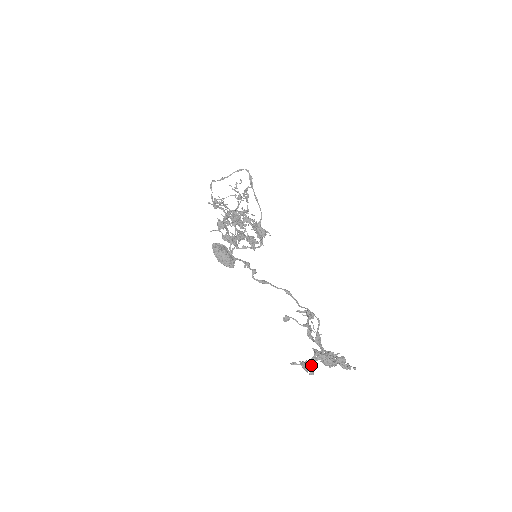
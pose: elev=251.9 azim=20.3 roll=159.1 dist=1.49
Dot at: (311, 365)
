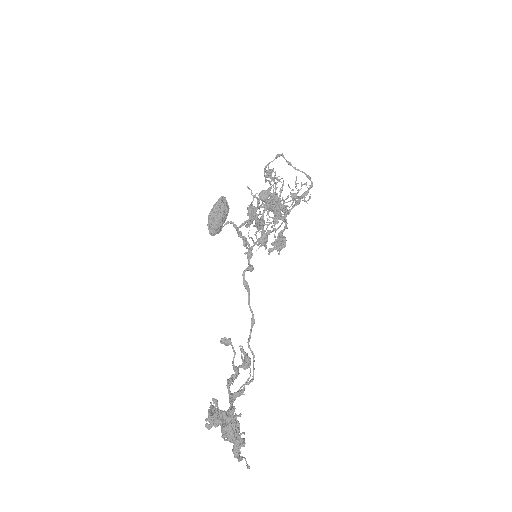
Dot at: occluded
